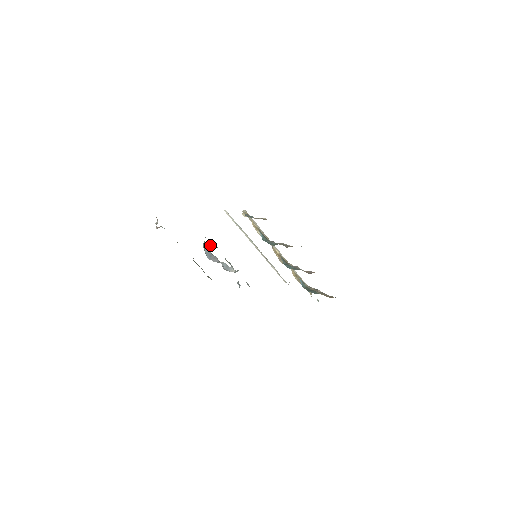
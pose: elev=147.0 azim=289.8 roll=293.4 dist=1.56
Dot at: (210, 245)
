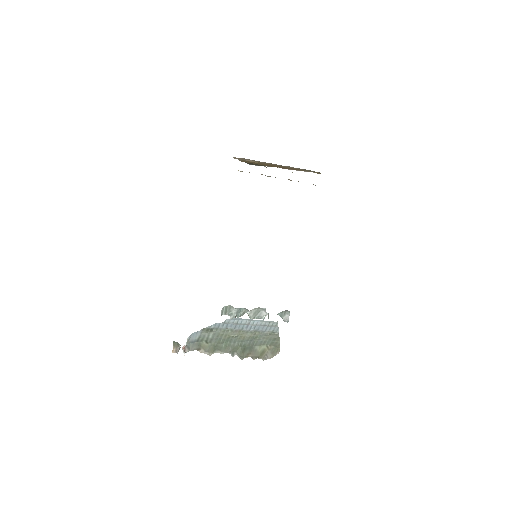
Dot at: occluded
